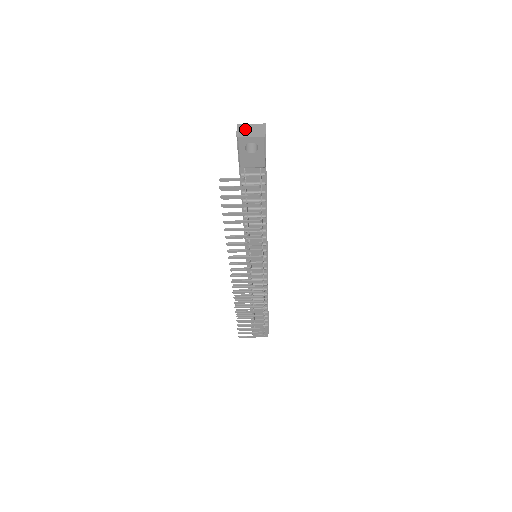
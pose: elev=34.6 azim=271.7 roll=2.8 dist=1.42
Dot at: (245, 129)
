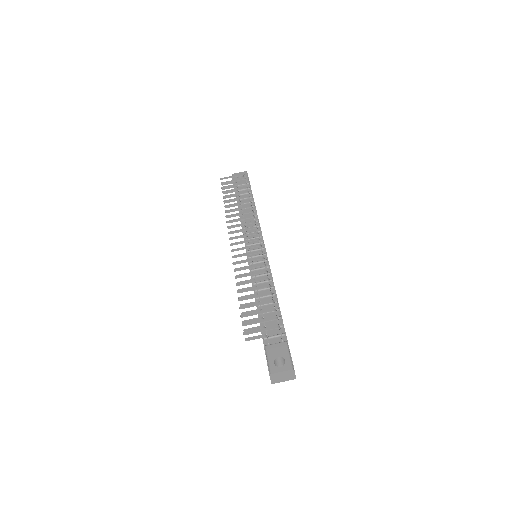
Dot at: occluded
